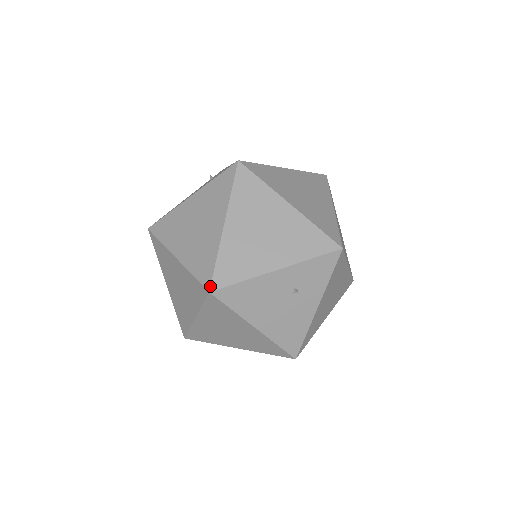
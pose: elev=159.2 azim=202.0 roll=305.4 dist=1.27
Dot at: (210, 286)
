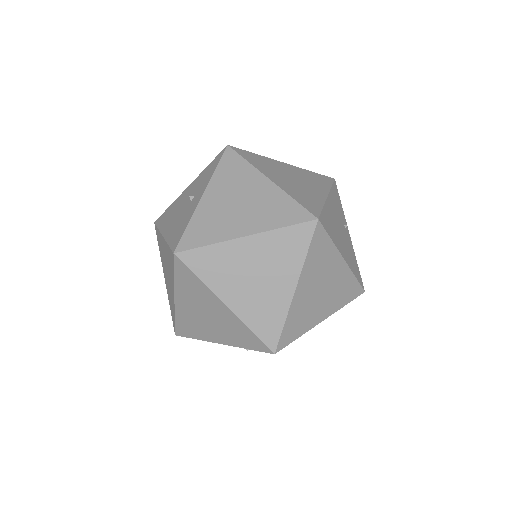
Dot at: (175, 332)
